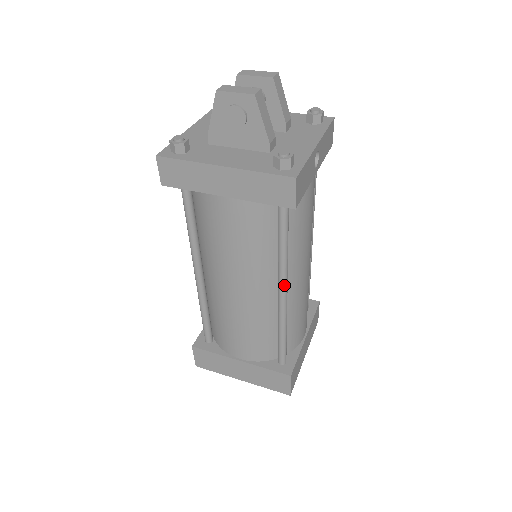
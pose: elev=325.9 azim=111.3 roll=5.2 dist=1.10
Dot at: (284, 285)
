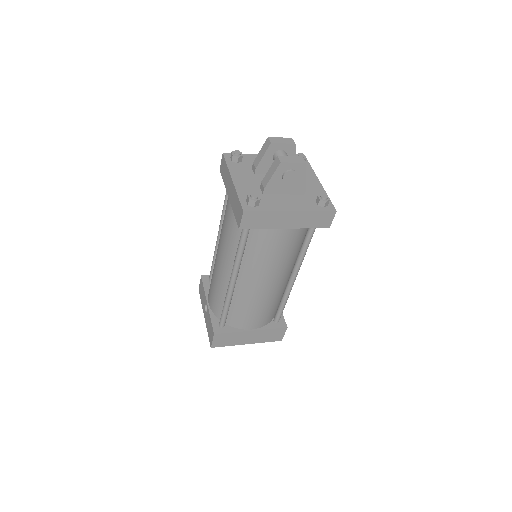
Dot at: occluded
